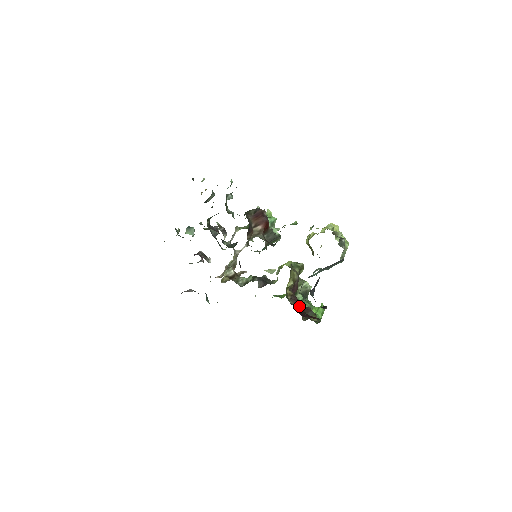
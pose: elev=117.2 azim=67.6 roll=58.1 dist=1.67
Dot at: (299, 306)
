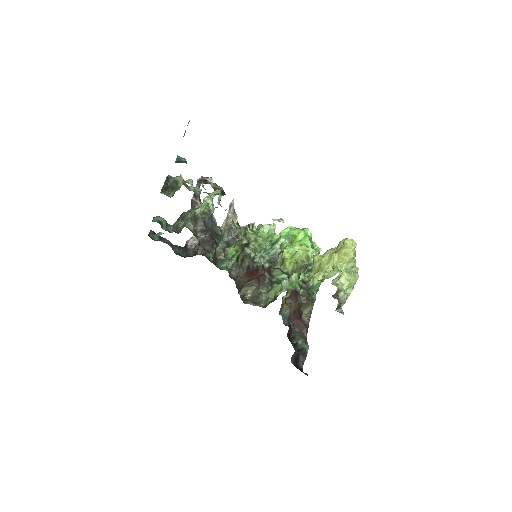
Dot at: (293, 308)
